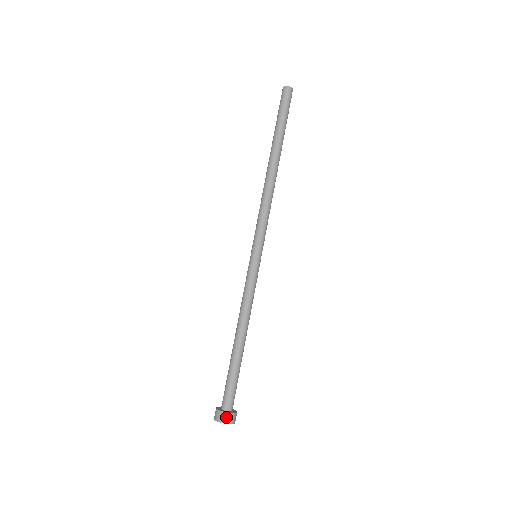
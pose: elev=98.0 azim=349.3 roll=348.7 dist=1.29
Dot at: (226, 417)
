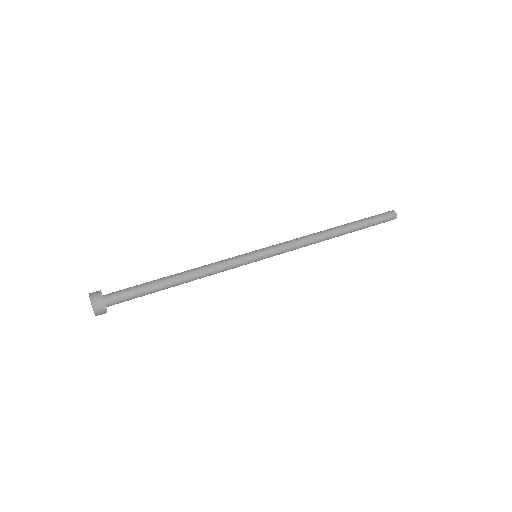
Dot at: (99, 302)
